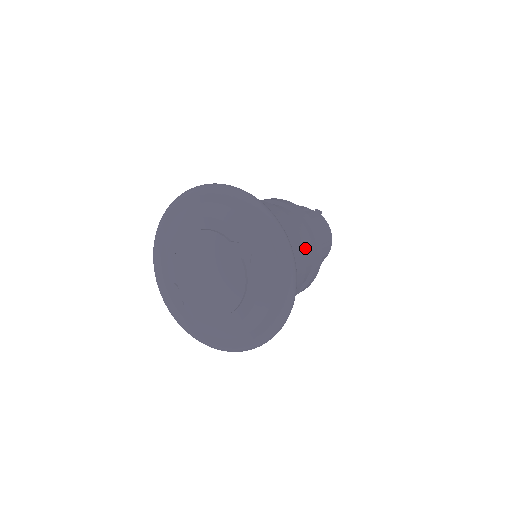
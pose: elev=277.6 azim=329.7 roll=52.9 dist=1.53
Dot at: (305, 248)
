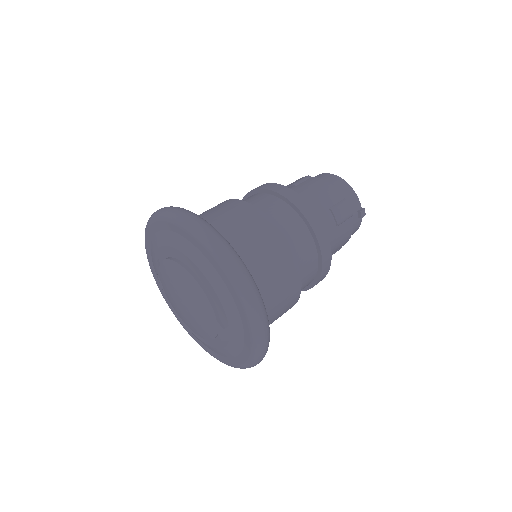
Dot at: occluded
